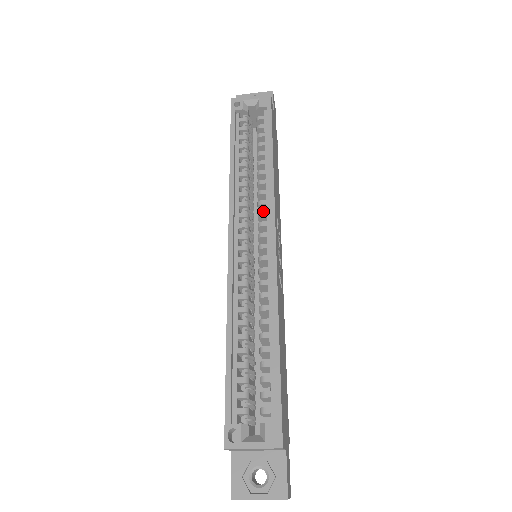
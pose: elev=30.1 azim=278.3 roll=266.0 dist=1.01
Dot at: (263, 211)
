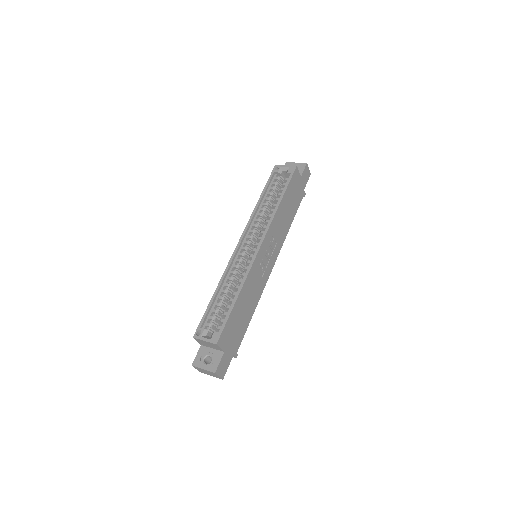
Dot at: (262, 231)
